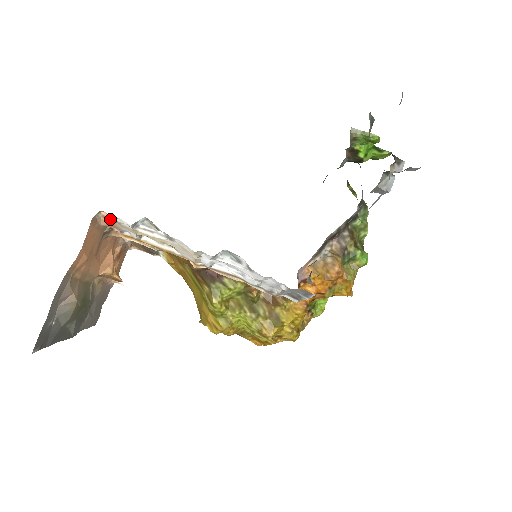
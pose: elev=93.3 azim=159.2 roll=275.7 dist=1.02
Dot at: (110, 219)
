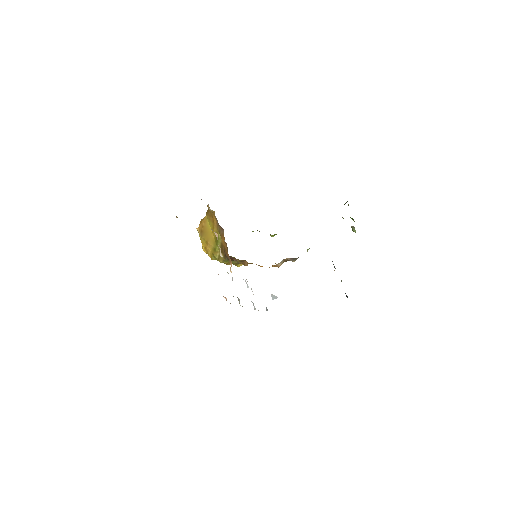
Dot at: (226, 299)
